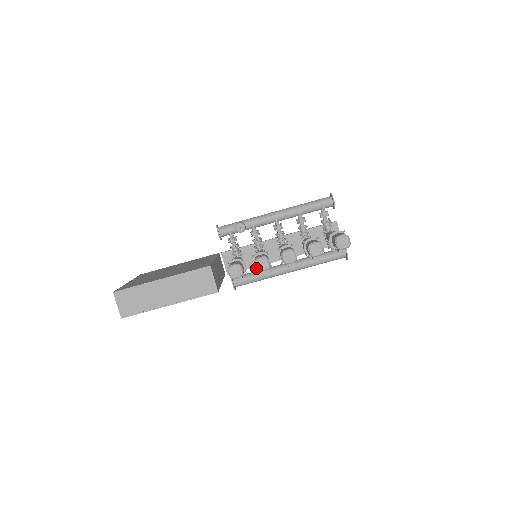
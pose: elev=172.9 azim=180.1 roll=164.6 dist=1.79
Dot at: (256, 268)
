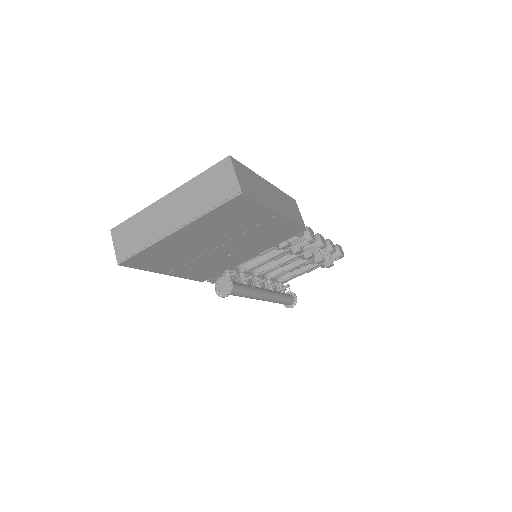
Dot at: (309, 234)
